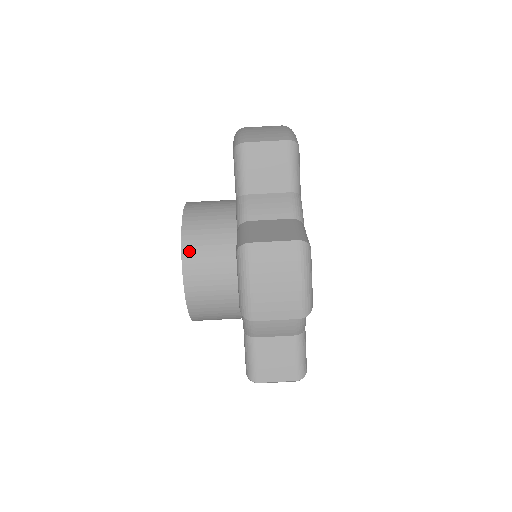
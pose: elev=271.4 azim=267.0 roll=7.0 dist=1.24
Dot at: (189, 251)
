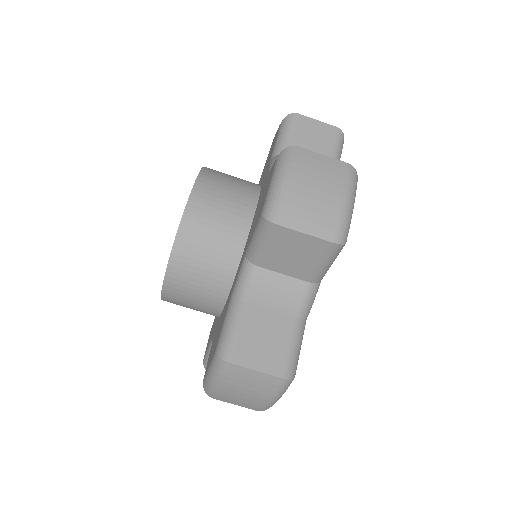
Dot at: (175, 272)
